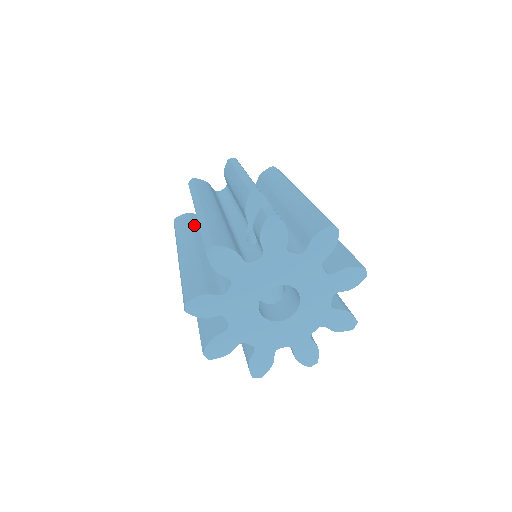
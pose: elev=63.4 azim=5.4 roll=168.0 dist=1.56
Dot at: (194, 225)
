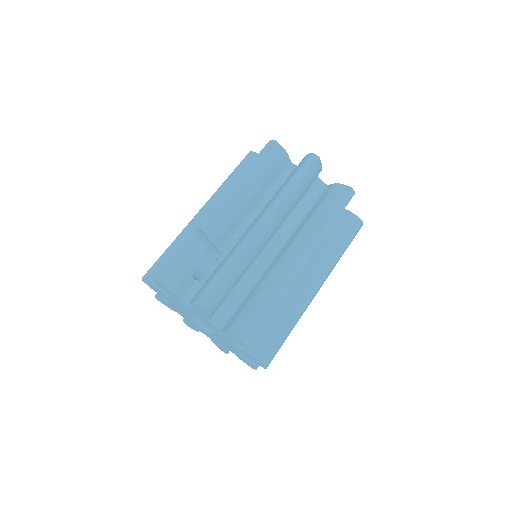
Dot at: occluded
